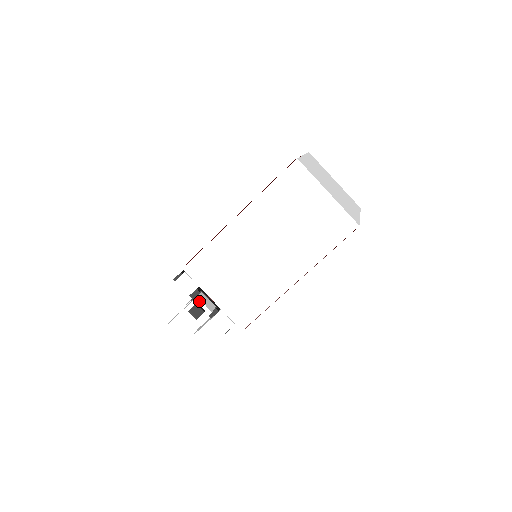
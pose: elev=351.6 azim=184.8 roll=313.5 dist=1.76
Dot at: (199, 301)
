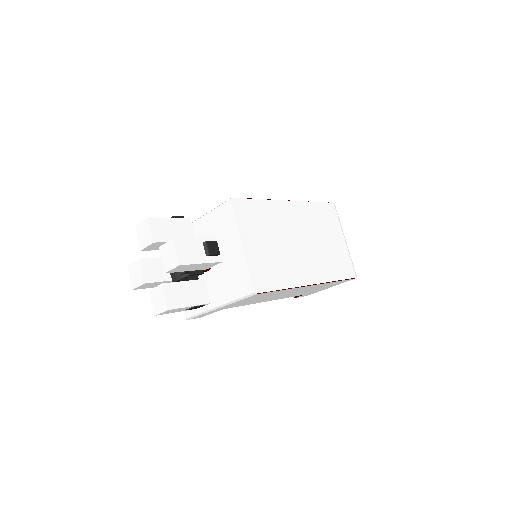
Dot at: occluded
